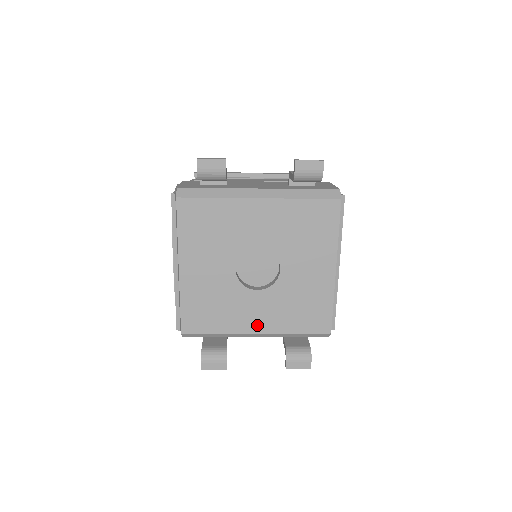
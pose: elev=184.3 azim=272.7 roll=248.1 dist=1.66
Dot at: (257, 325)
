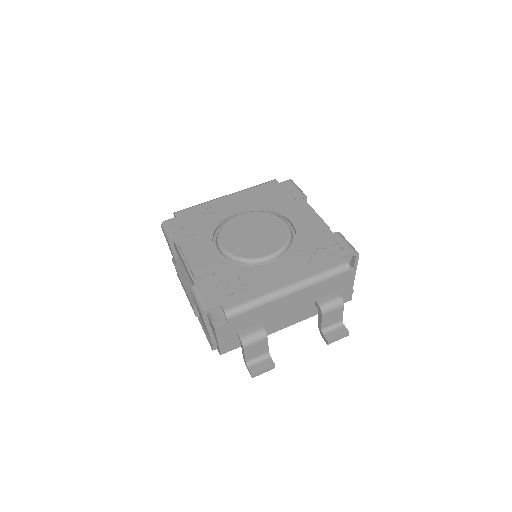
Dot at: occluded
